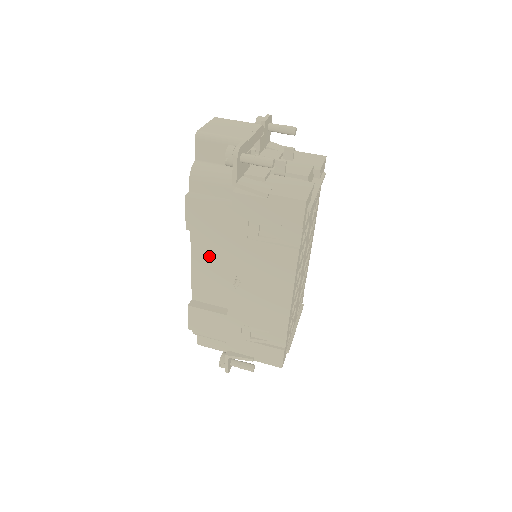
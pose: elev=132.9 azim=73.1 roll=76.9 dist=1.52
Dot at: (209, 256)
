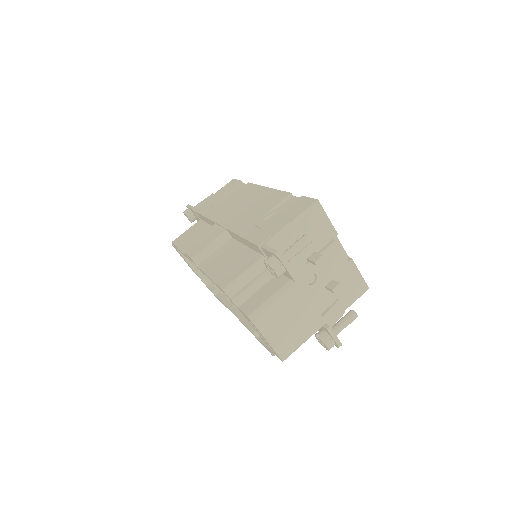
Dot at: occluded
